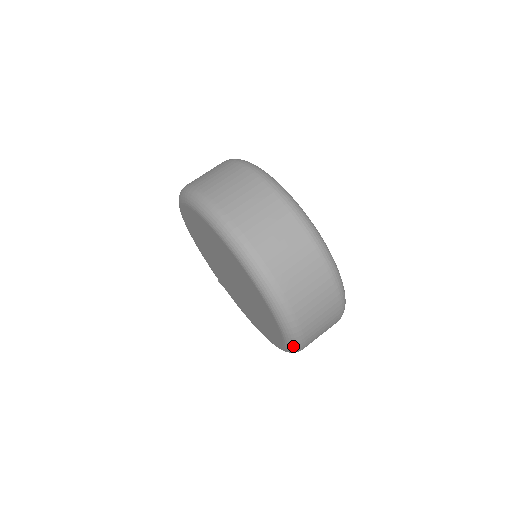
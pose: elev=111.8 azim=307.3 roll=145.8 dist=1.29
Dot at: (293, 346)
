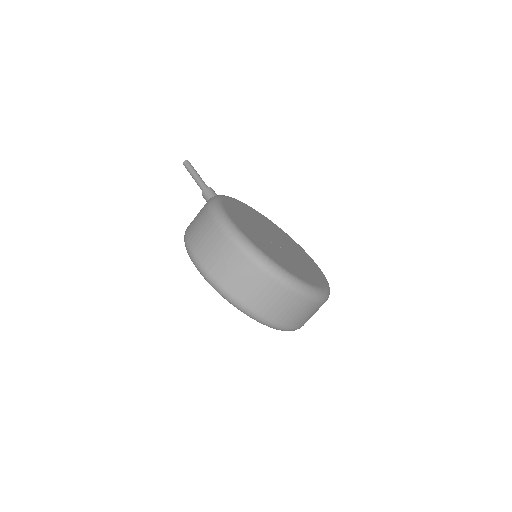
Dot at: occluded
